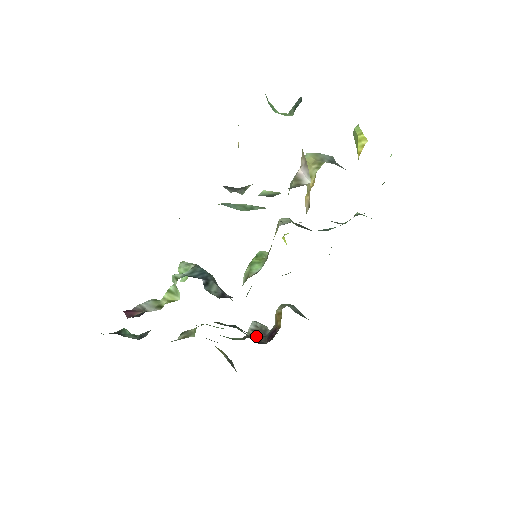
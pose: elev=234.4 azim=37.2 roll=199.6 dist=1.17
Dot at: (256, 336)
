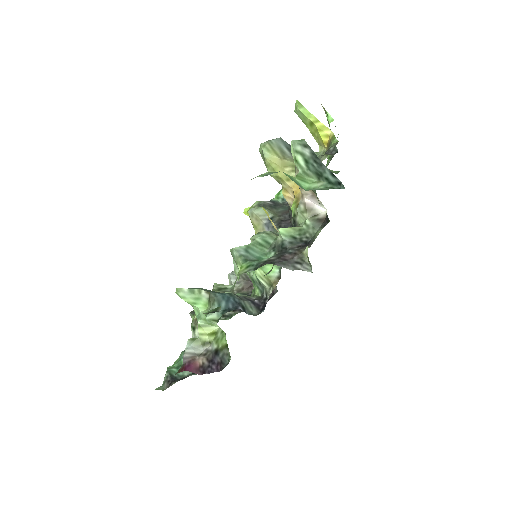
Dot at: (246, 287)
